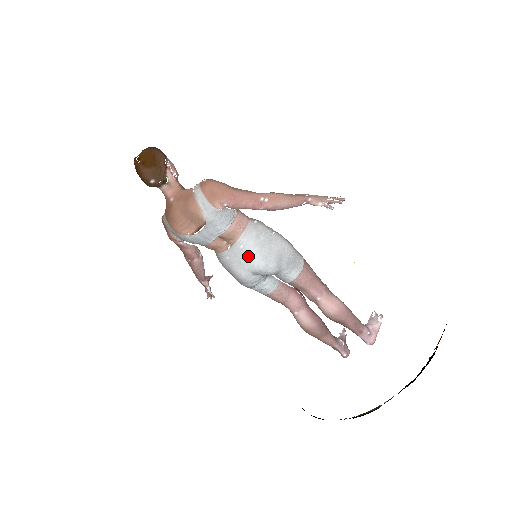
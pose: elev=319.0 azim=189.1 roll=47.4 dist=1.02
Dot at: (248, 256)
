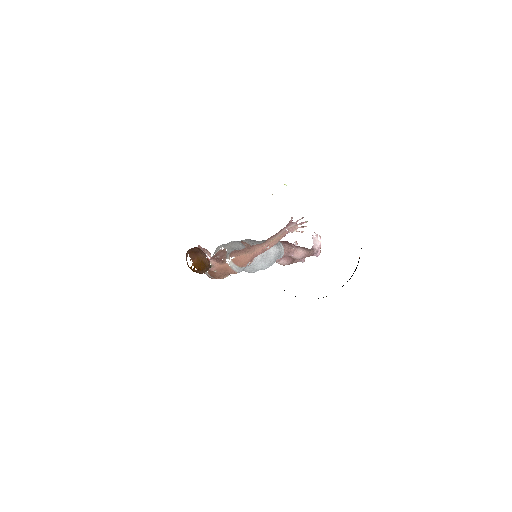
Dot at: (259, 267)
